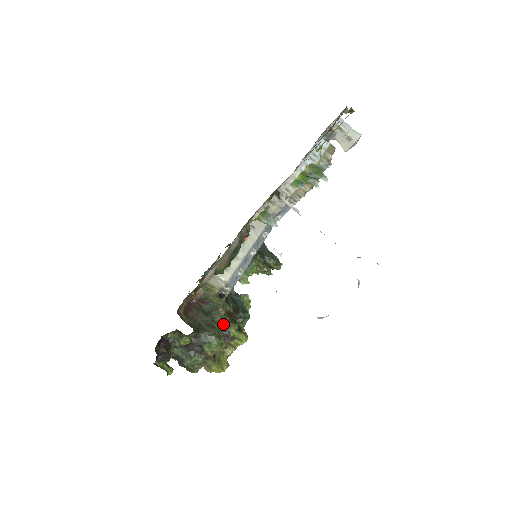
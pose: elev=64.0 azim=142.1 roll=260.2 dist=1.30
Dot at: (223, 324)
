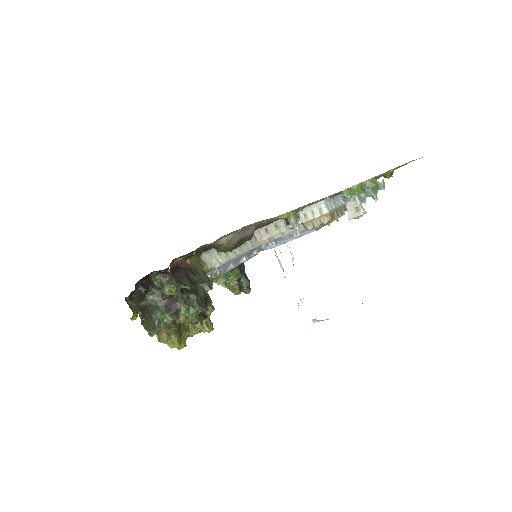
Dot at: (204, 299)
